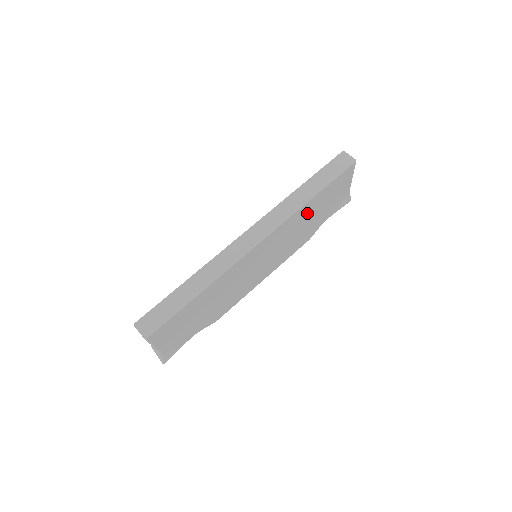
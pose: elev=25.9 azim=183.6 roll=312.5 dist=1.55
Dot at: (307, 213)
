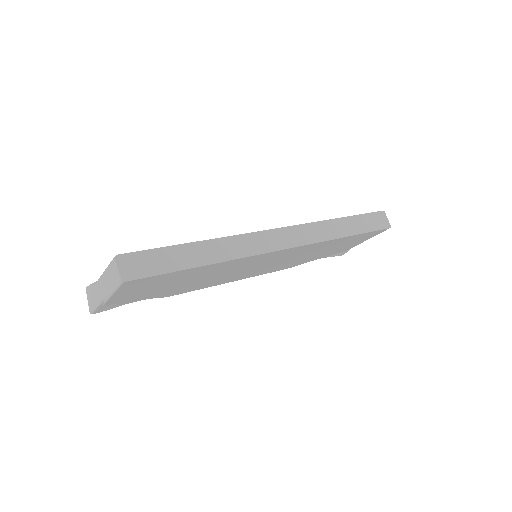
Dot at: (326, 246)
